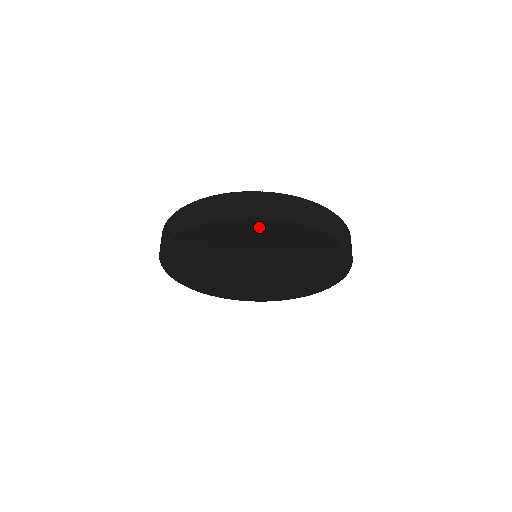
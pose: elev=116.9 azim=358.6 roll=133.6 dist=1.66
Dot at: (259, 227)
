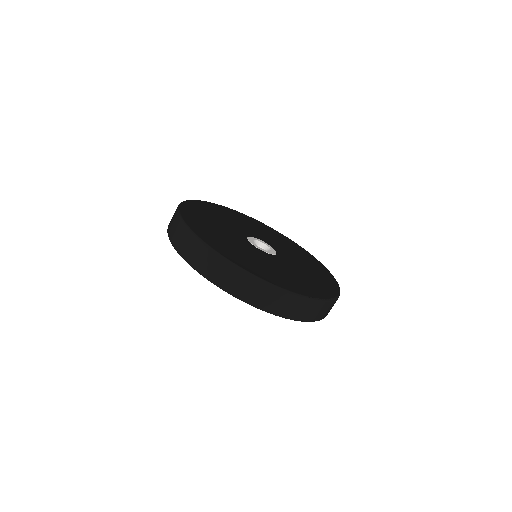
Dot at: occluded
